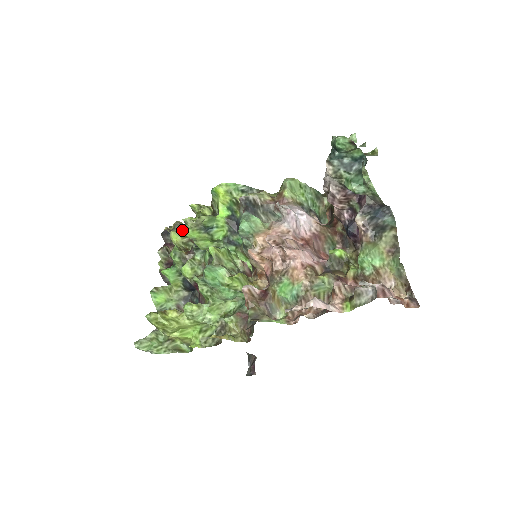
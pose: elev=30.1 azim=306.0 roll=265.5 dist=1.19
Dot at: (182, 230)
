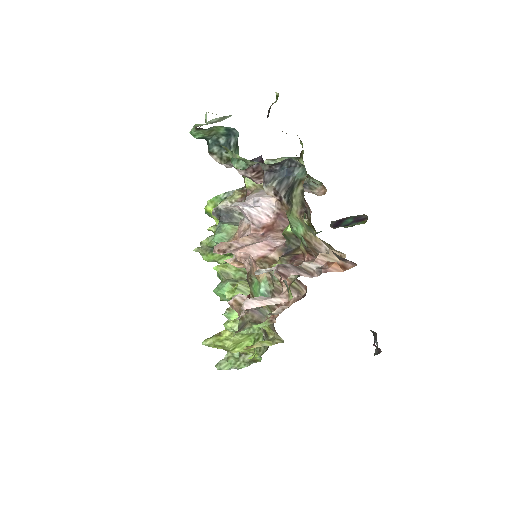
Dot at: occluded
